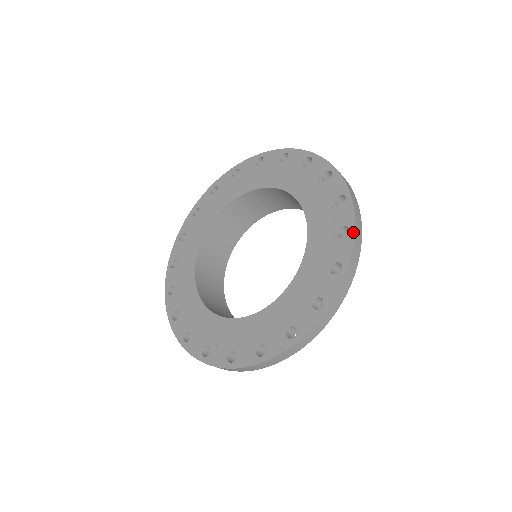
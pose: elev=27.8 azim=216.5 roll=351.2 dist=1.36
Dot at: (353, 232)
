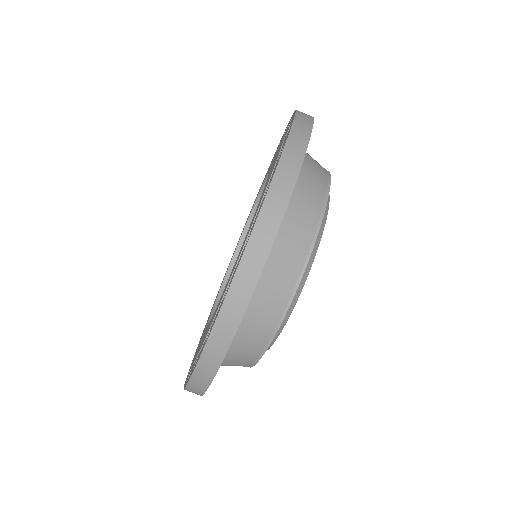
Dot at: occluded
